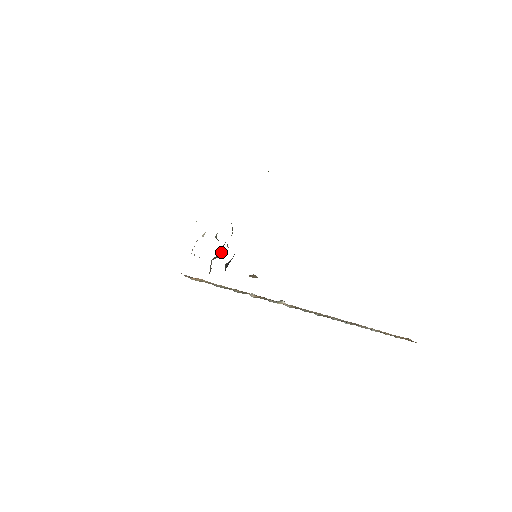
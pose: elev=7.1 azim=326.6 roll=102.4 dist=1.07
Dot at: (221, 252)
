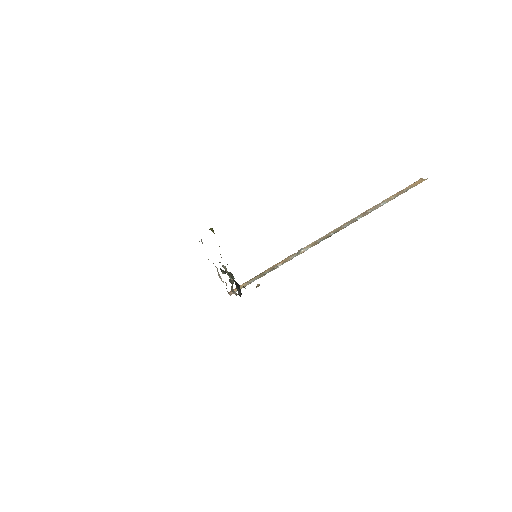
Dot at: (233, 278)
